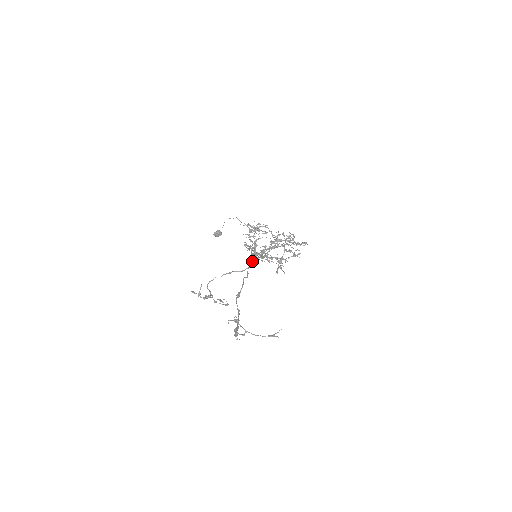
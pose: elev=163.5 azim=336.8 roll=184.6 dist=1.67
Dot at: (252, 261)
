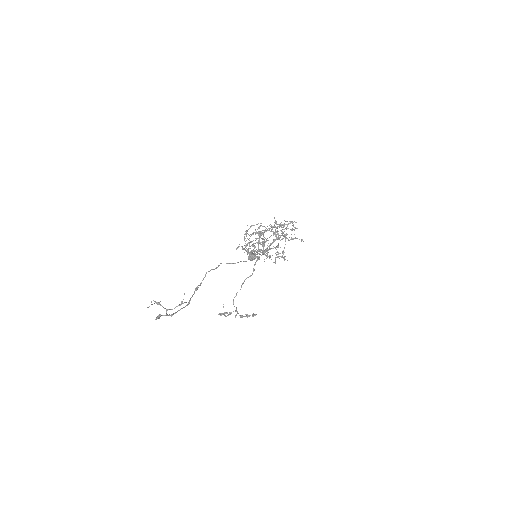
Dot at: (246, 261)
